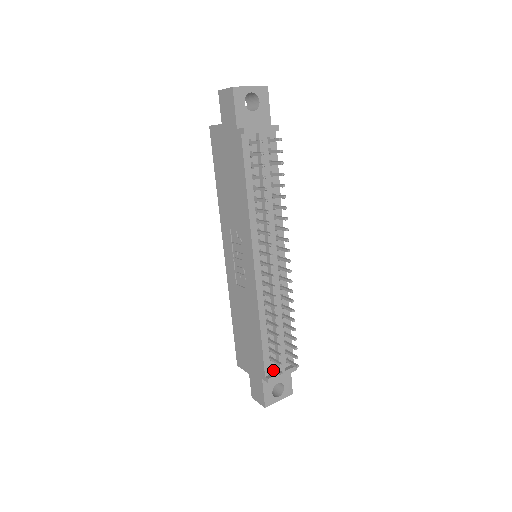
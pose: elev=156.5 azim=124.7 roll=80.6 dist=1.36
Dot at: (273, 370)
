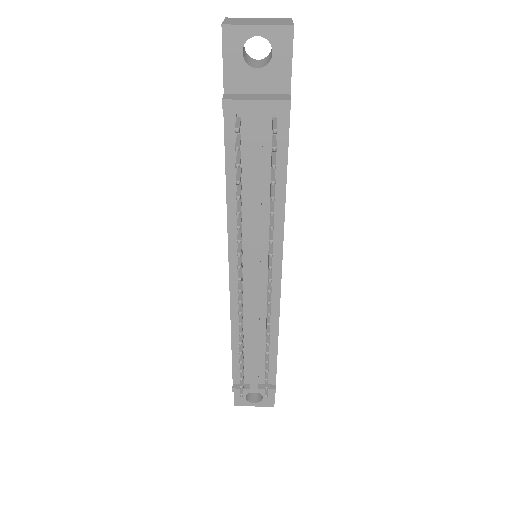
Dot at: occluded
